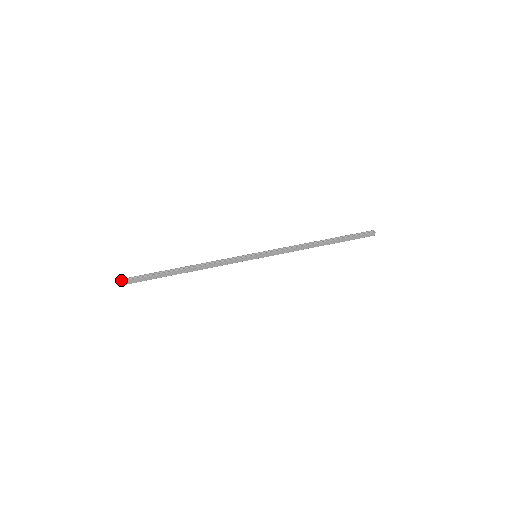
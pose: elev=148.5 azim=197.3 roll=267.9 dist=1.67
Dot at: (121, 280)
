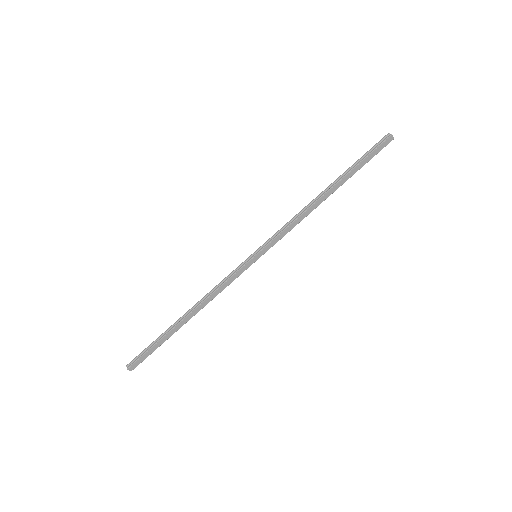
Dot at: (128, 366)
